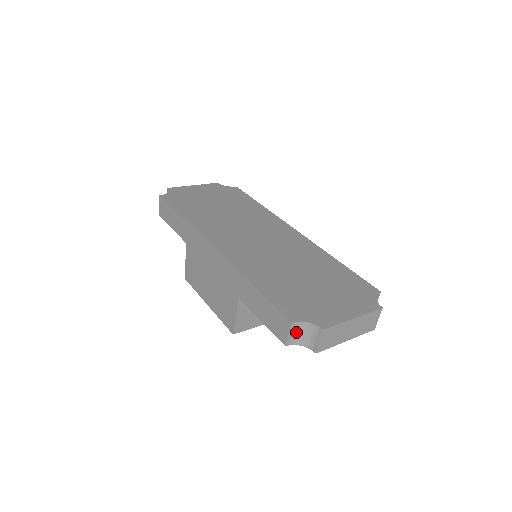
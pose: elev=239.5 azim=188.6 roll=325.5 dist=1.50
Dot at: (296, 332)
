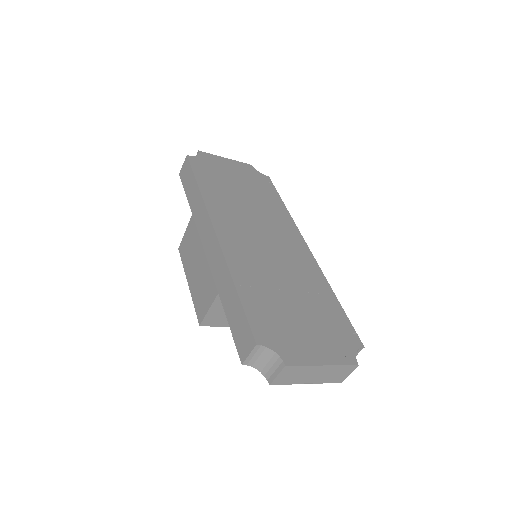
Dot at: (258, 355)
